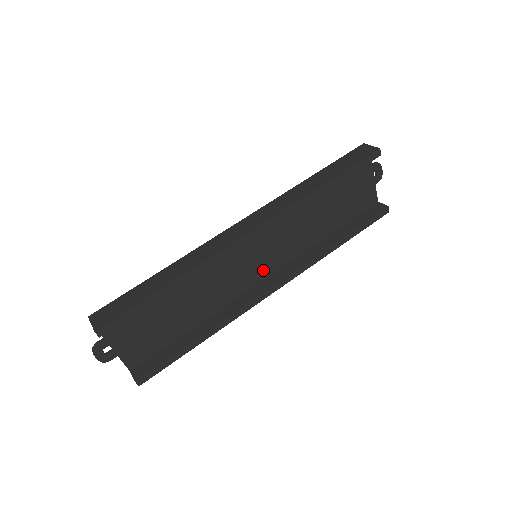
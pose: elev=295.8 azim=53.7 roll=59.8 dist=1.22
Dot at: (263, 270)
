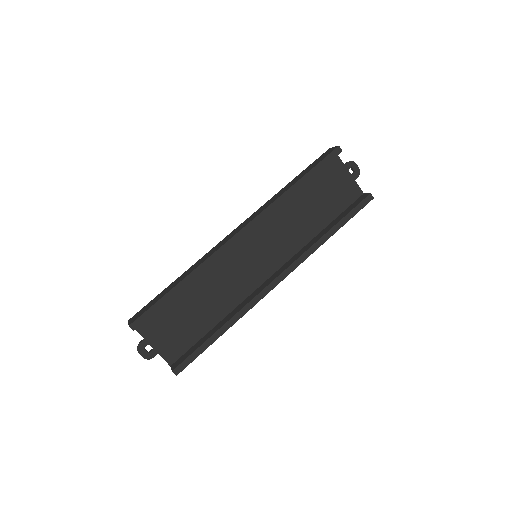
Dot at: (267, 268)
